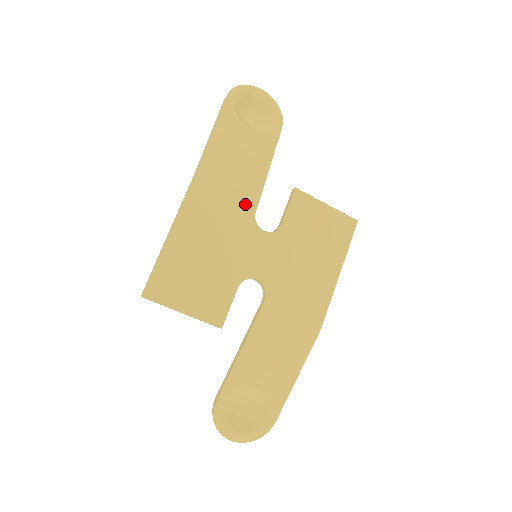
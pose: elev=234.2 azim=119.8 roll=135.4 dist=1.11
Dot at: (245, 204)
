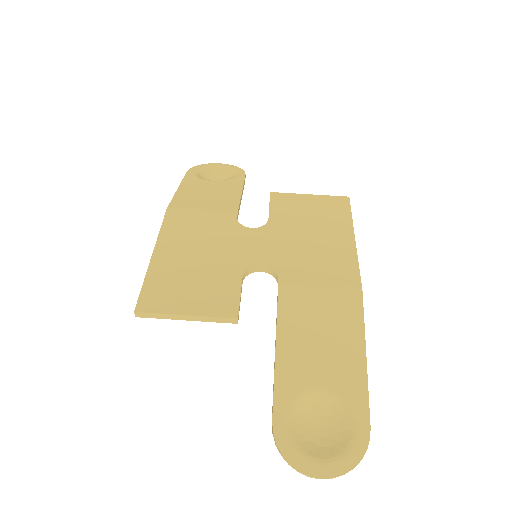
Dot at: (224, 215)
